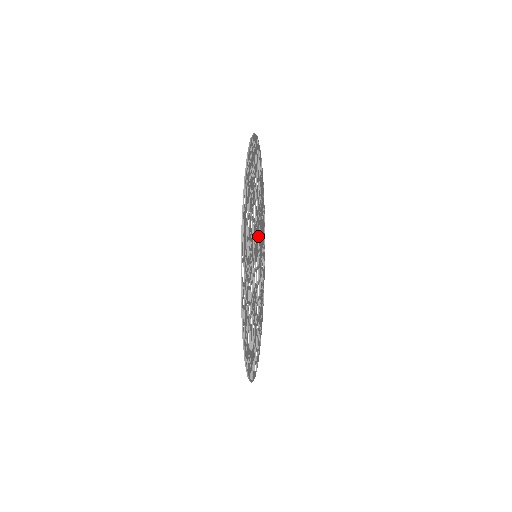
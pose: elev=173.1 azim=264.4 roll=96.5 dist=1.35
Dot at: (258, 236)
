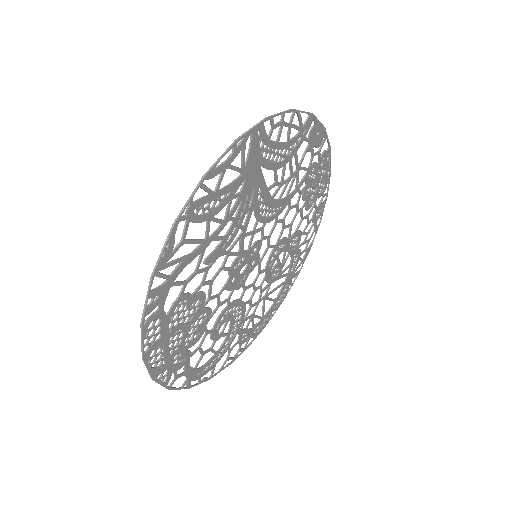
Dot at: (252, 234)
